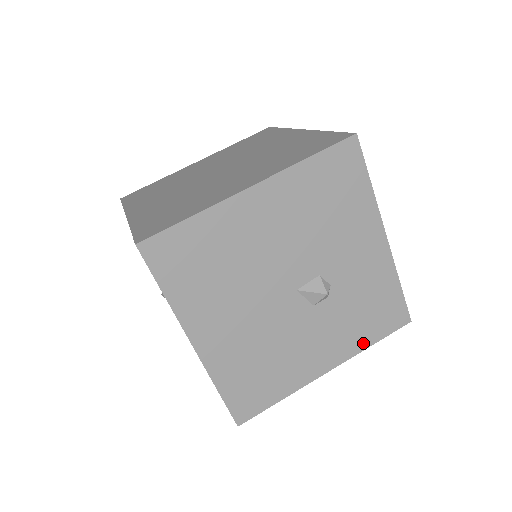
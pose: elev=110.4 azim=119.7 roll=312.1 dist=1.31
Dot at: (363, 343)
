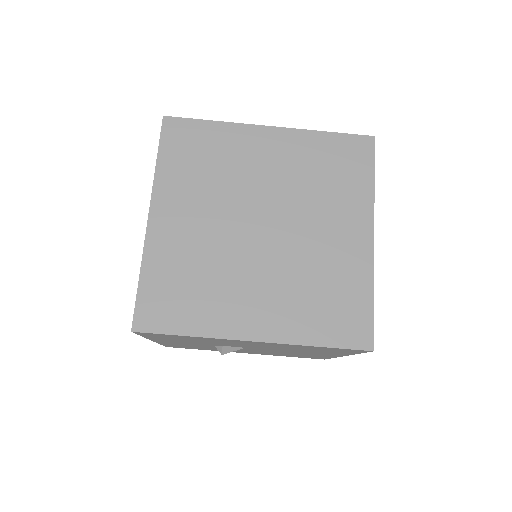
Dot at: occluded
